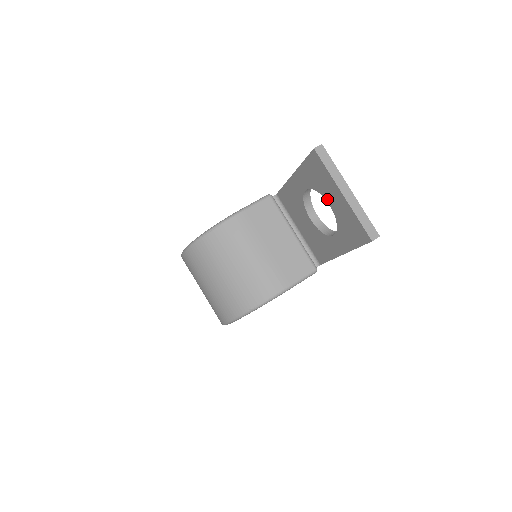
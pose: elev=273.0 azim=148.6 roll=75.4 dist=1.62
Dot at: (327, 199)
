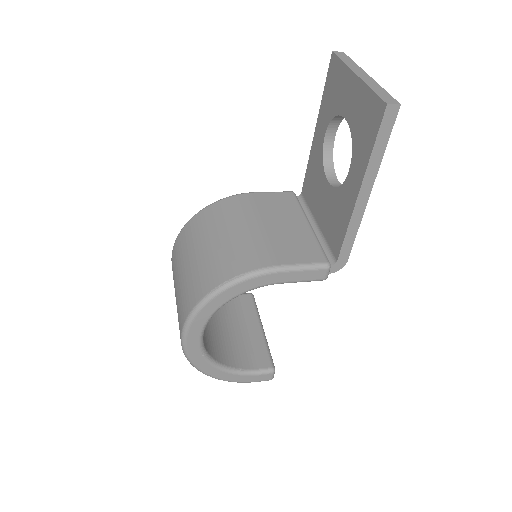
Dot at: (343, 112)
